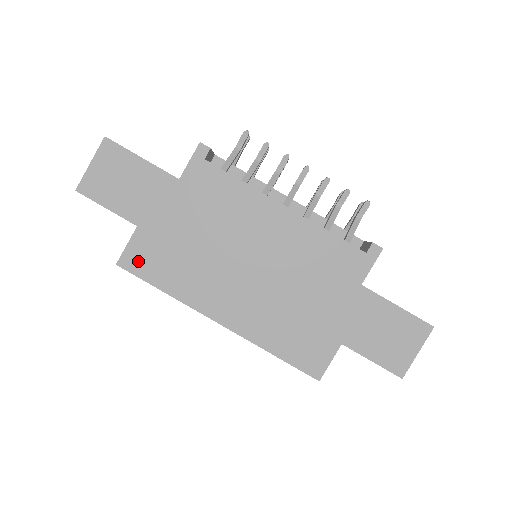
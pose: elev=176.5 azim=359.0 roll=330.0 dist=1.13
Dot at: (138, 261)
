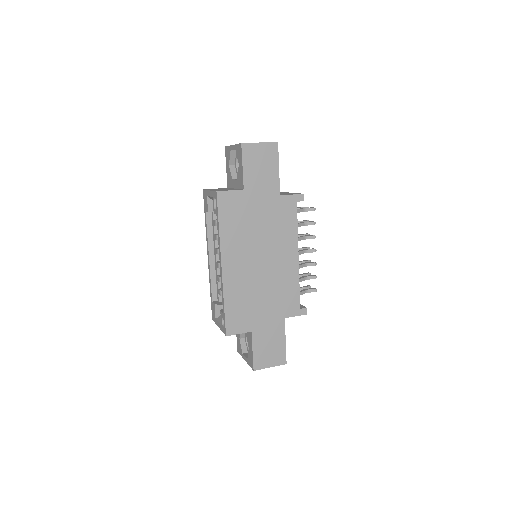
Dot at: (226, 202)
